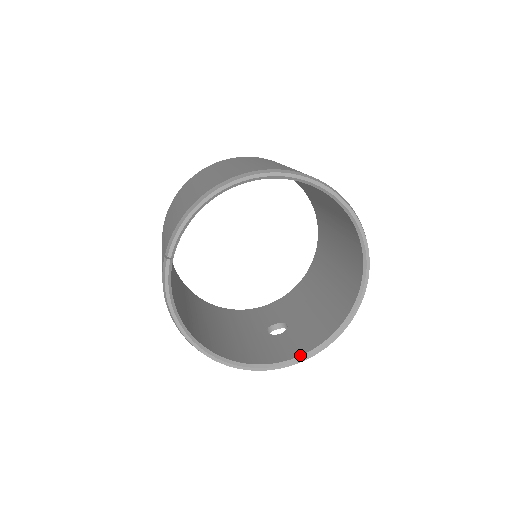
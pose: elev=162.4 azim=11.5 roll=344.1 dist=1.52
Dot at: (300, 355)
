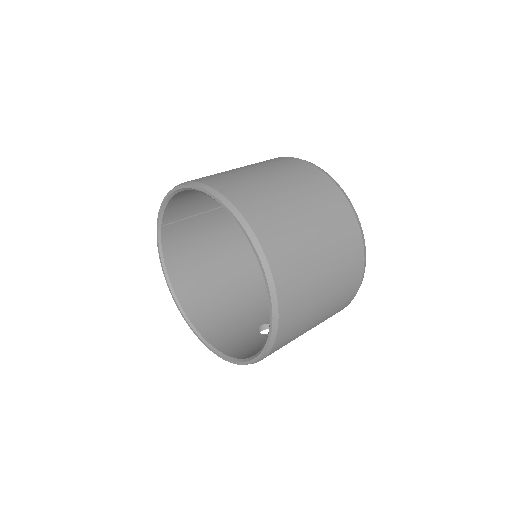
Dot at: (229, 355)
